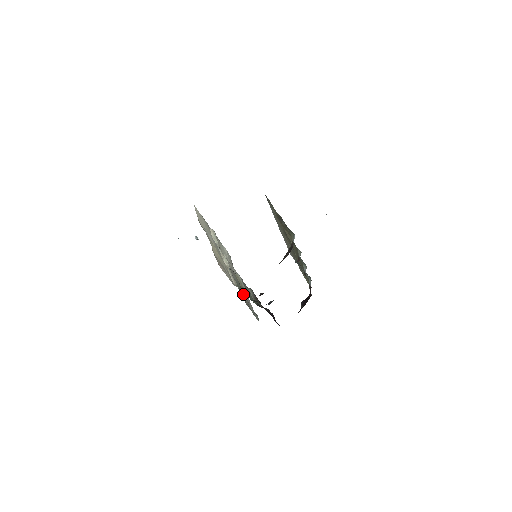
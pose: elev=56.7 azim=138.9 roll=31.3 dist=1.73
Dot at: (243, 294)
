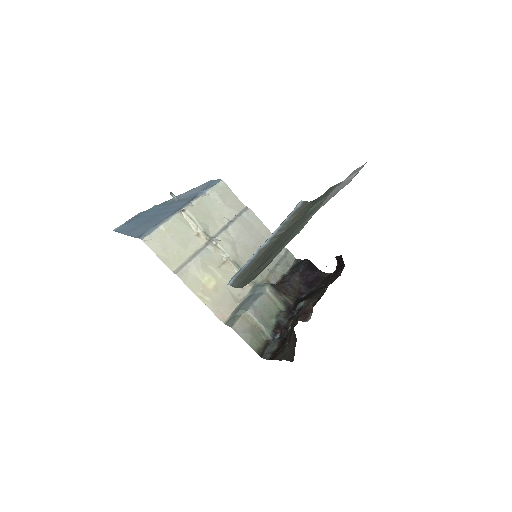
Dot at: (263, 340)
